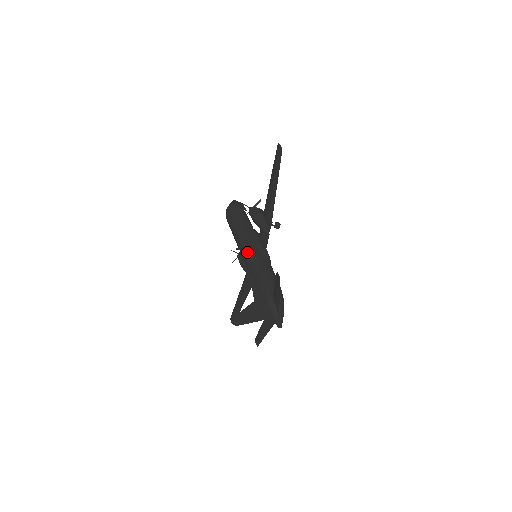
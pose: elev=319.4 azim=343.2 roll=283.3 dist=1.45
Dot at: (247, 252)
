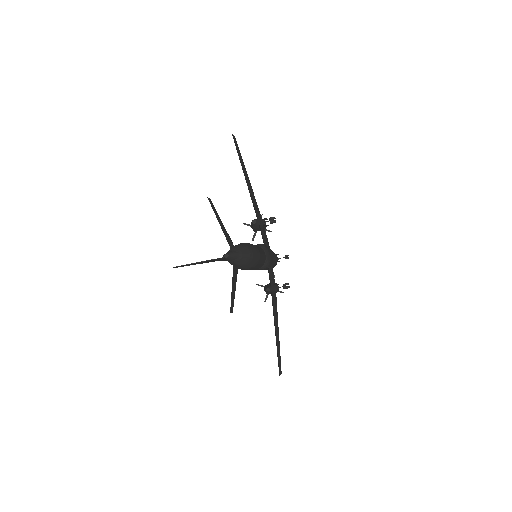
Dot at: occluded
